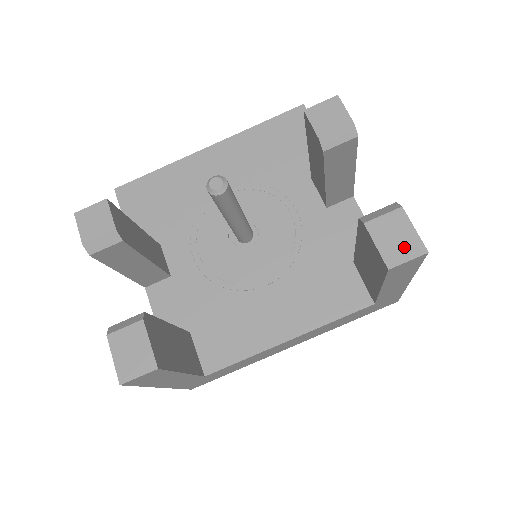
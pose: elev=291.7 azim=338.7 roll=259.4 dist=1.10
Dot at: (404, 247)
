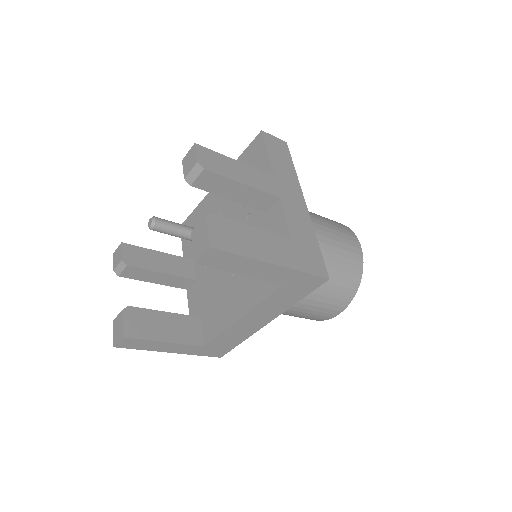
Dot at: (202, 246)
